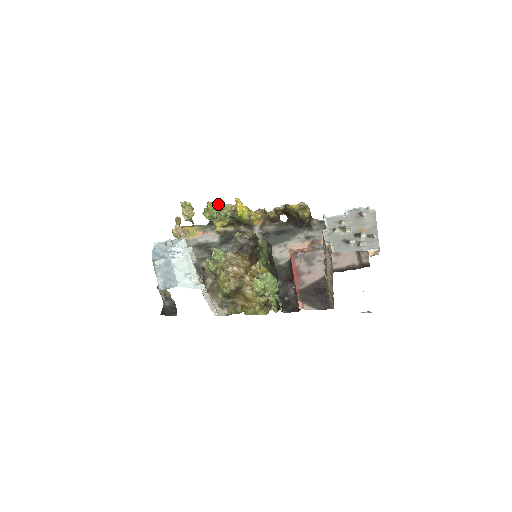
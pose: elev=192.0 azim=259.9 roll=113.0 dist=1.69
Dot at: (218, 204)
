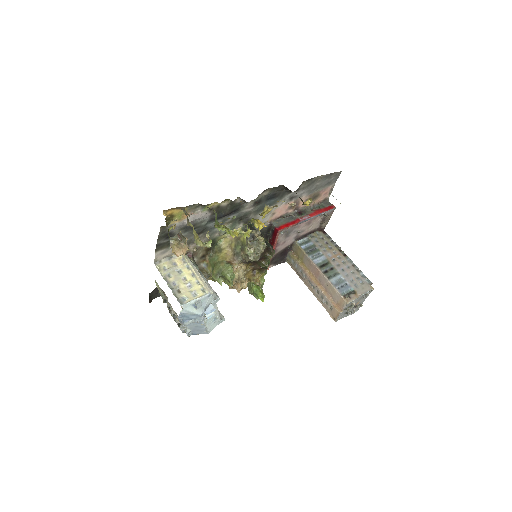
Dot at: (245, 234)
